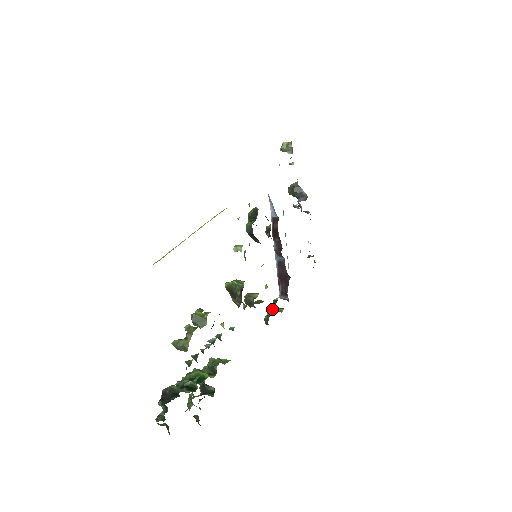
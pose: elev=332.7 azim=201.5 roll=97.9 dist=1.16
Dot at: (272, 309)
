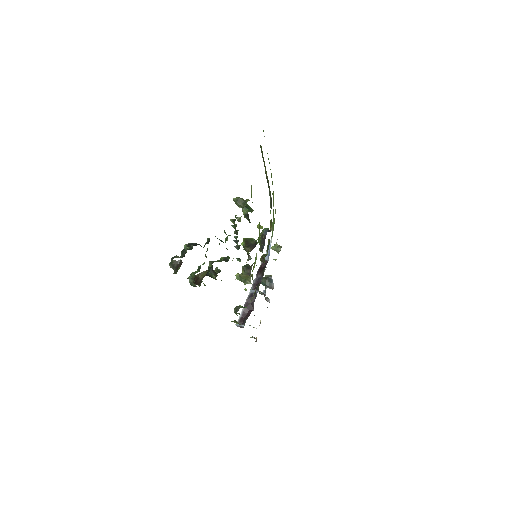
Dot at: (242, 307)
